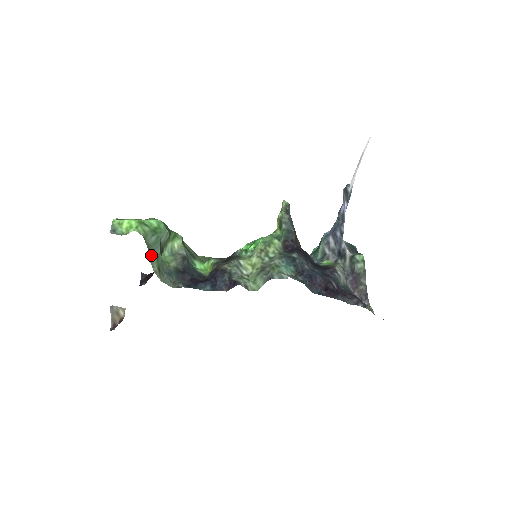
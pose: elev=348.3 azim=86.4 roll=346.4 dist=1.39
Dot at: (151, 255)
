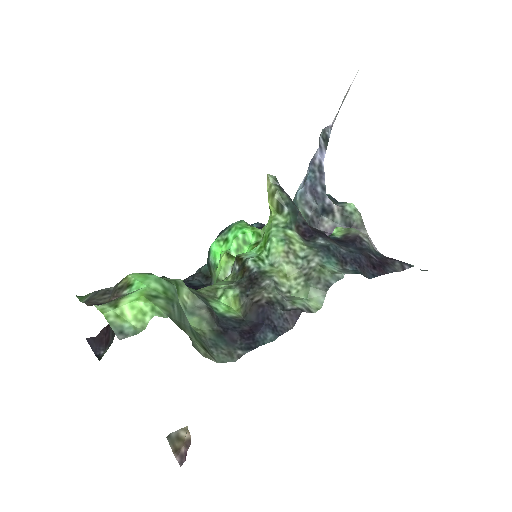
Dot at: (189, 337)
